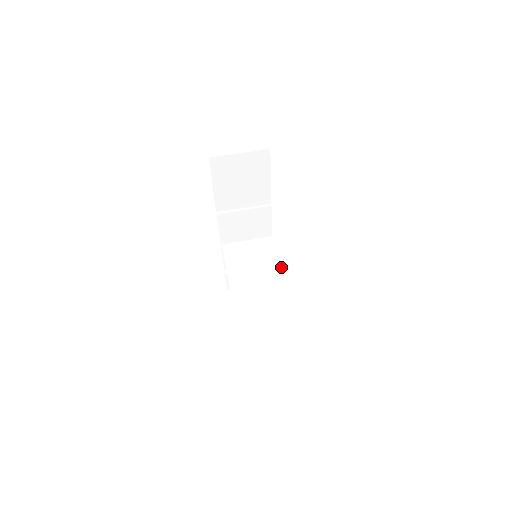
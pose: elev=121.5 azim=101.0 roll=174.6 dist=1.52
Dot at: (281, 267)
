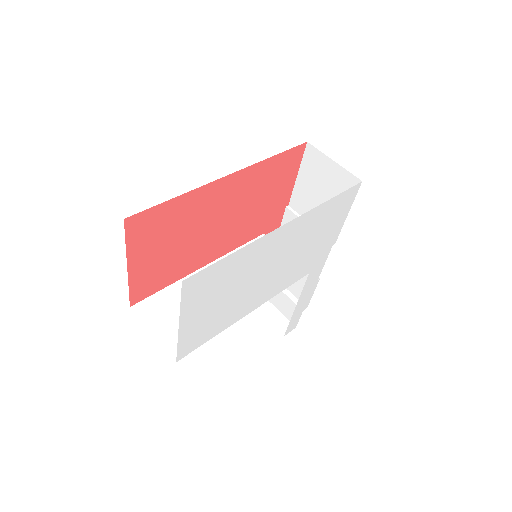
Dot at: occluded
